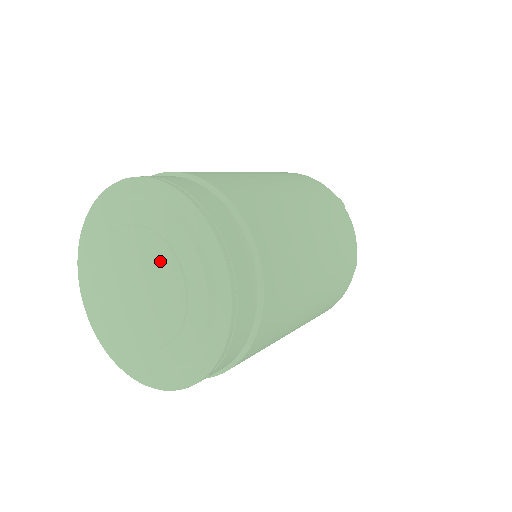
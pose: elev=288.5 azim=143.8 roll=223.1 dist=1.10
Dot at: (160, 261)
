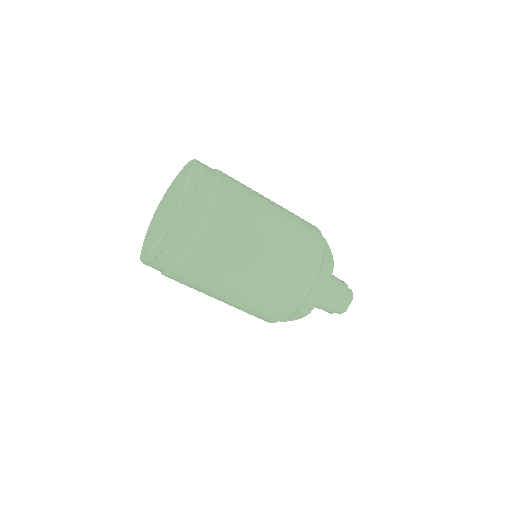
Dot at: (175, 188)
